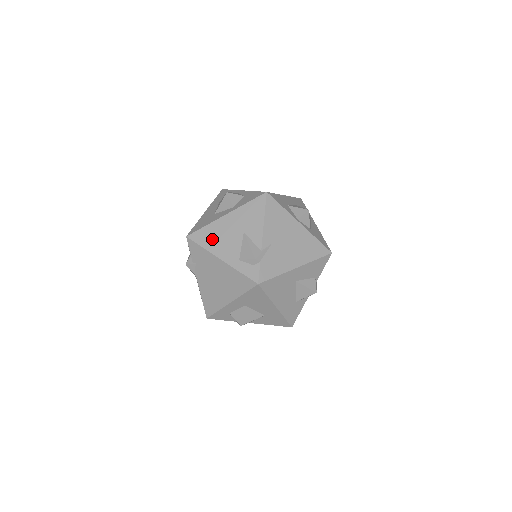
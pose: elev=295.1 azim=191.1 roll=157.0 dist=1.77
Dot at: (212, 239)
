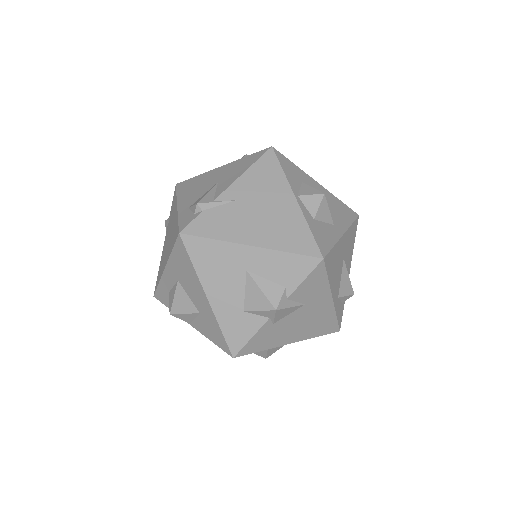
Dot at: (190, 187)
